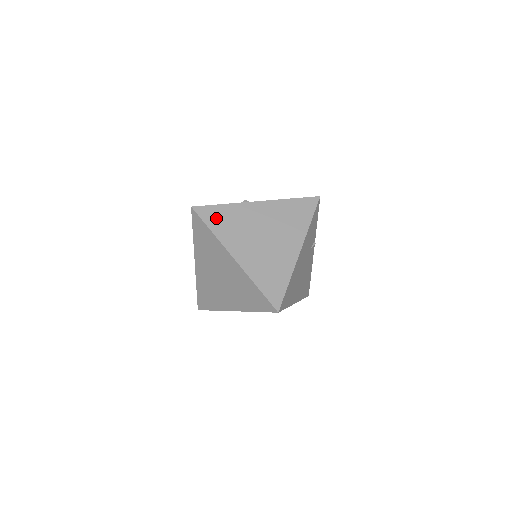
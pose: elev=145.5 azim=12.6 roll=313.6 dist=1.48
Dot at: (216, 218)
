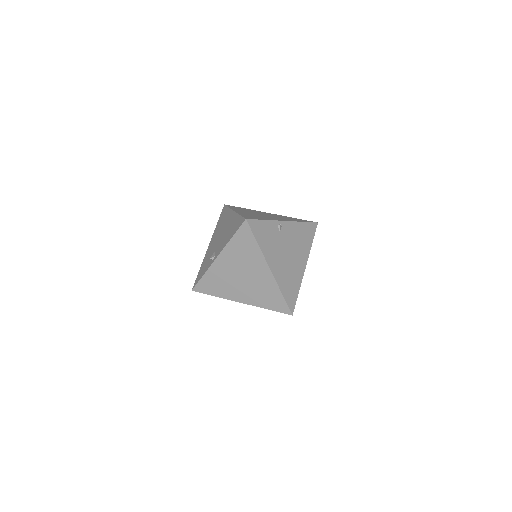
Dot at: (209, 287)
